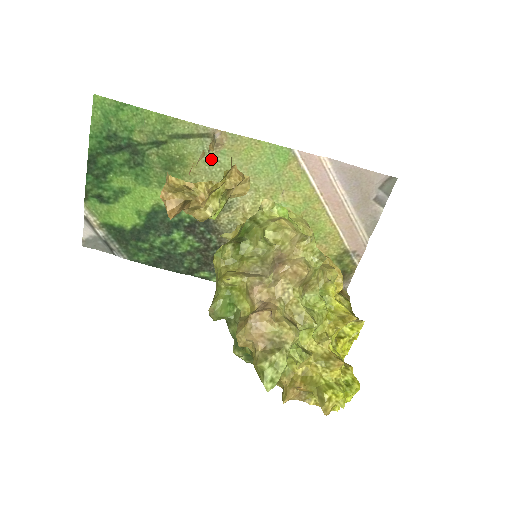
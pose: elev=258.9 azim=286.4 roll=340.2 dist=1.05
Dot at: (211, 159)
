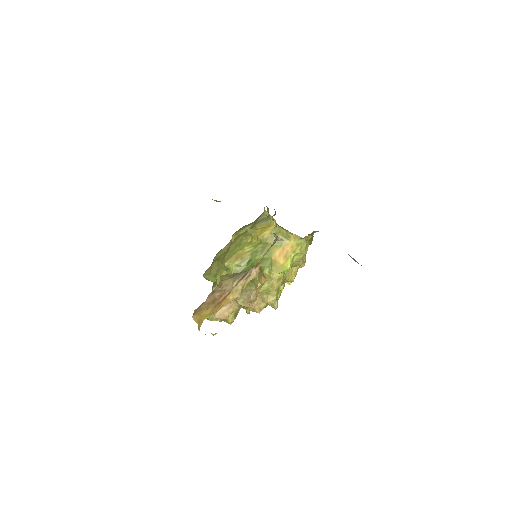
Dot at: occluded
